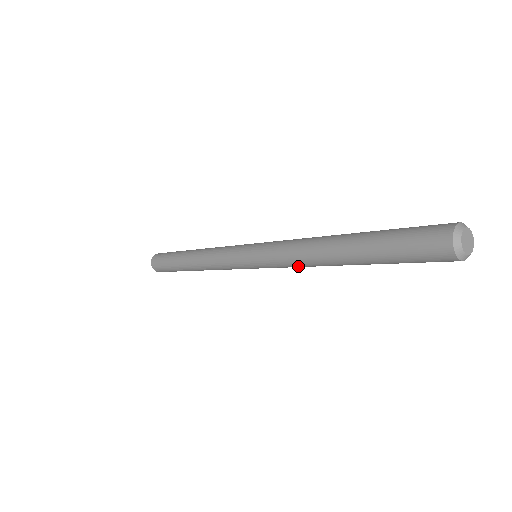
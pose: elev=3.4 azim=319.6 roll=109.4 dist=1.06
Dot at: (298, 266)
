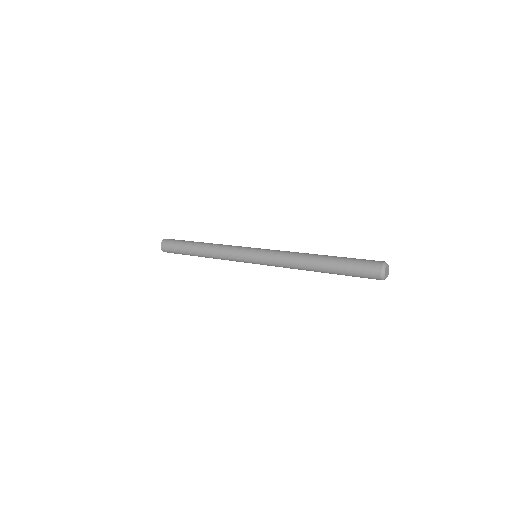
Dot at: (290, 268)
